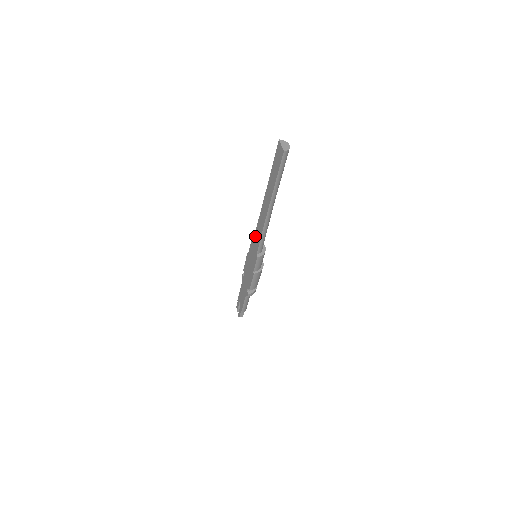
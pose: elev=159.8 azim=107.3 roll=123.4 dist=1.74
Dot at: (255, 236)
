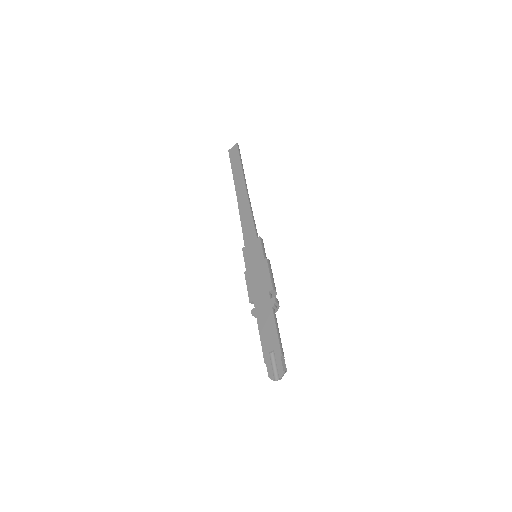
Dot at: (245, 234)
